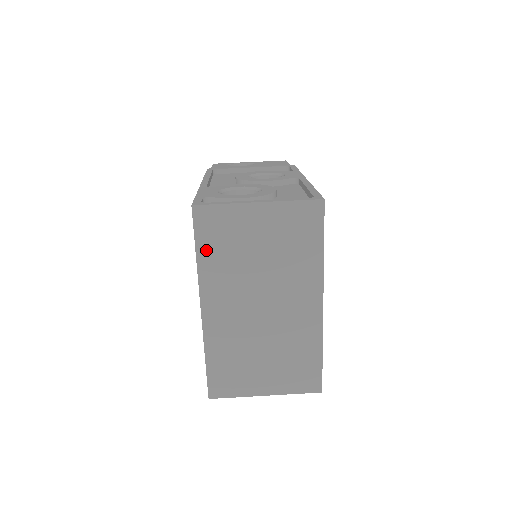
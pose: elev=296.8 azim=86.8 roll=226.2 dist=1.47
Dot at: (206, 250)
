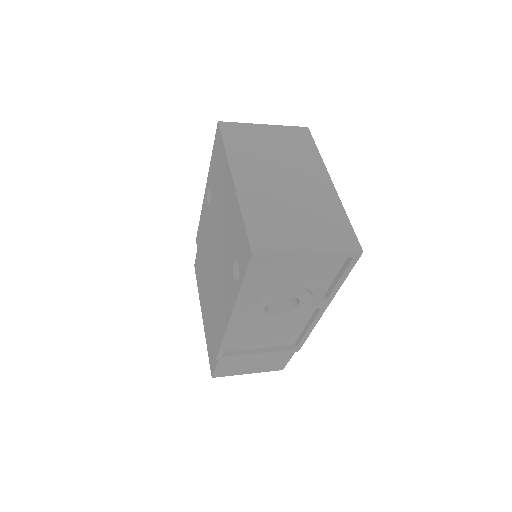
Dot at: (232, 144)
